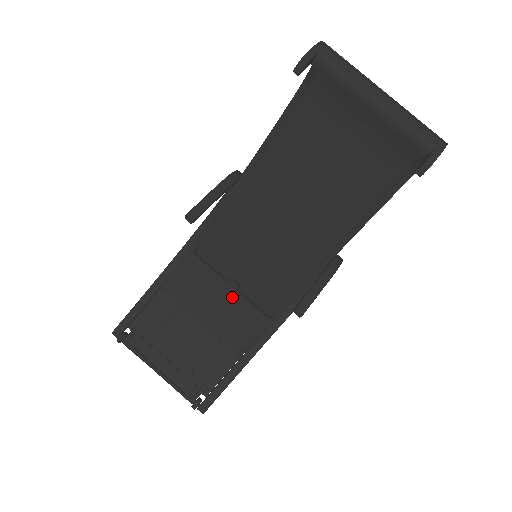
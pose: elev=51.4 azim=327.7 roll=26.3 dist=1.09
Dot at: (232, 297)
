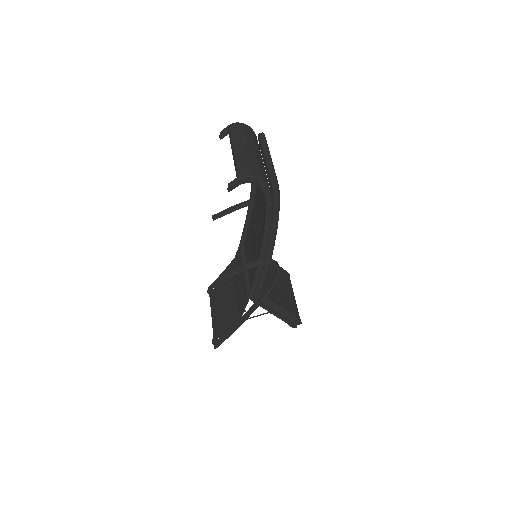
Dot at: (244, 280)
